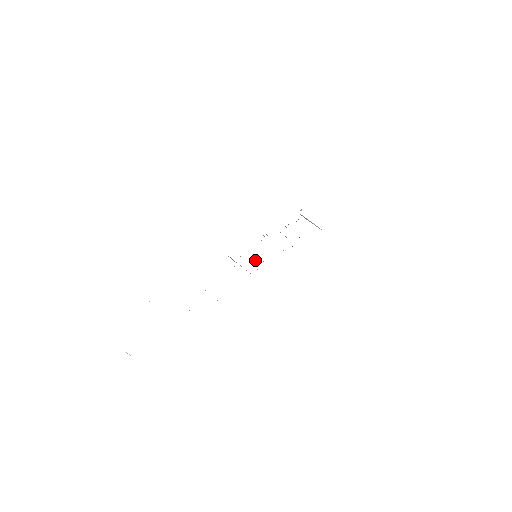
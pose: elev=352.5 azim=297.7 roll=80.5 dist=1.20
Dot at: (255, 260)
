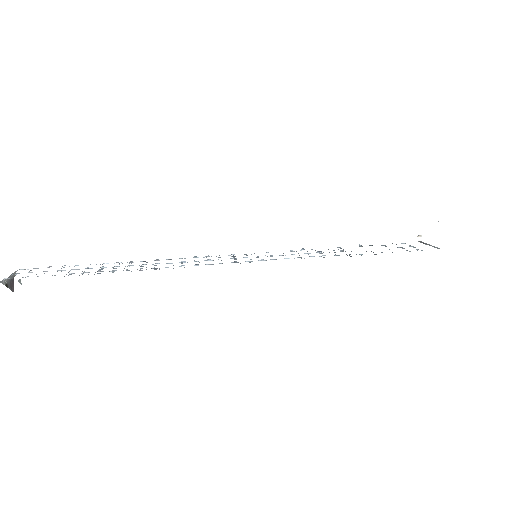
Dot at: (251, 259)
